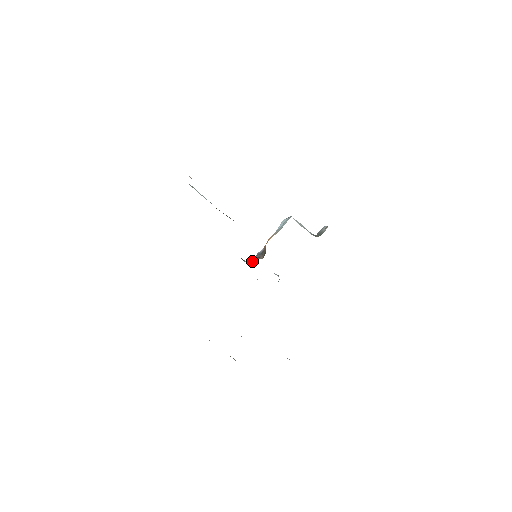
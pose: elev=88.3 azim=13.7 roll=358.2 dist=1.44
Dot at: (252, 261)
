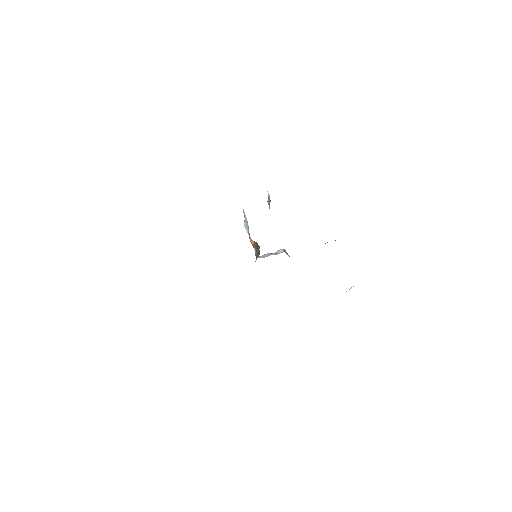
Dot at: (257, 257)
